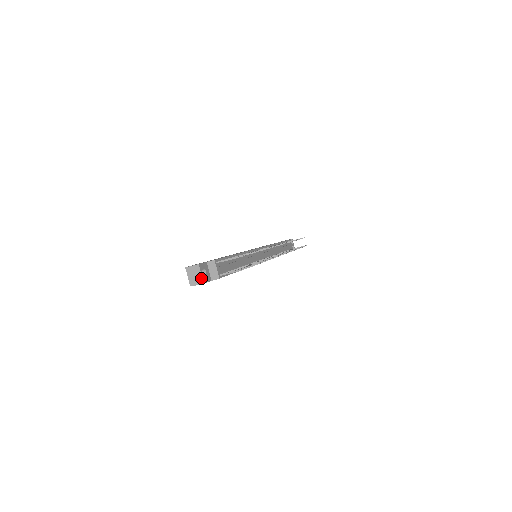
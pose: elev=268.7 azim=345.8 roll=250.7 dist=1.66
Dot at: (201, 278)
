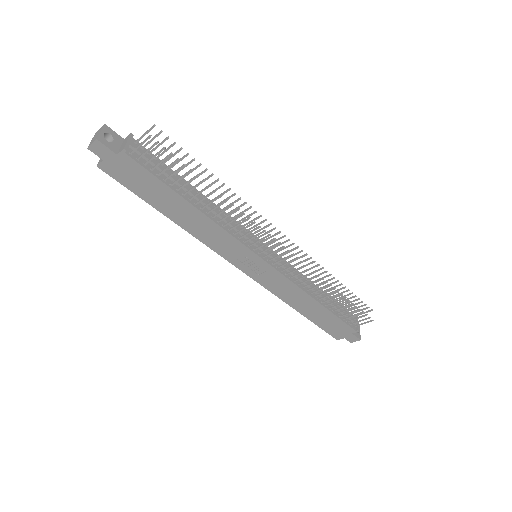
Dot at: (98, 135)
